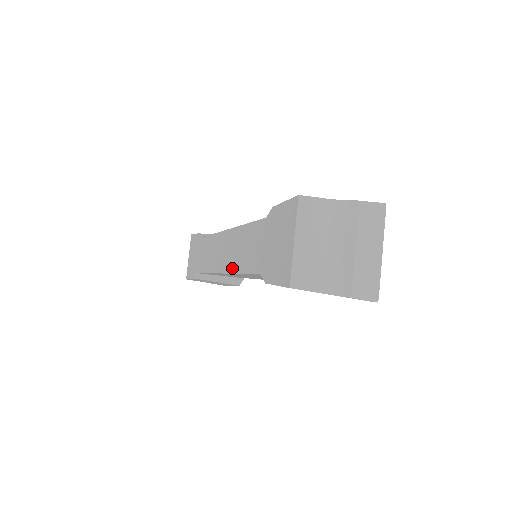
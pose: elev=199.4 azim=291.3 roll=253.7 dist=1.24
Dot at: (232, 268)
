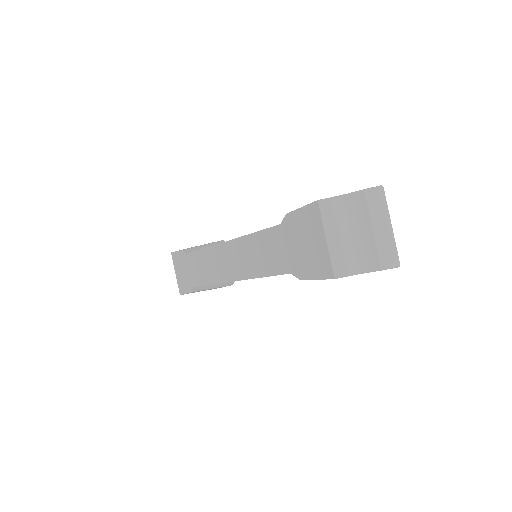
Dot at: (248, 274)
